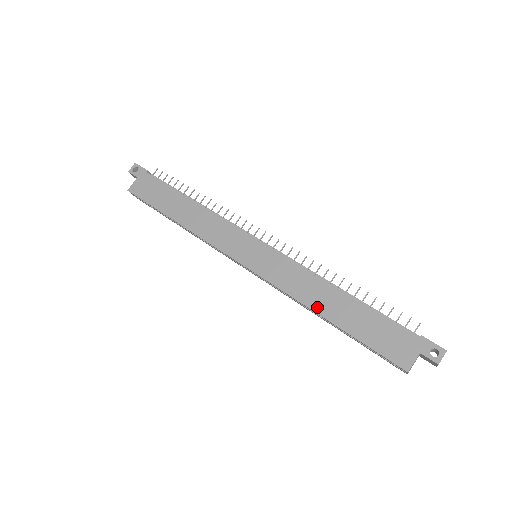
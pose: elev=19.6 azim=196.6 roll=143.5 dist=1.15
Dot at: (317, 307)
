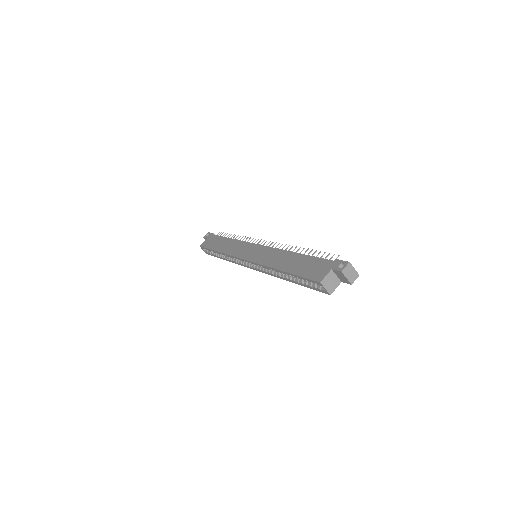
Dot at: (277, 266)
